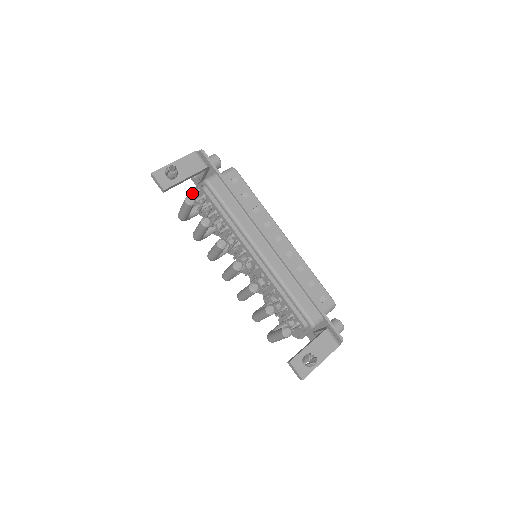
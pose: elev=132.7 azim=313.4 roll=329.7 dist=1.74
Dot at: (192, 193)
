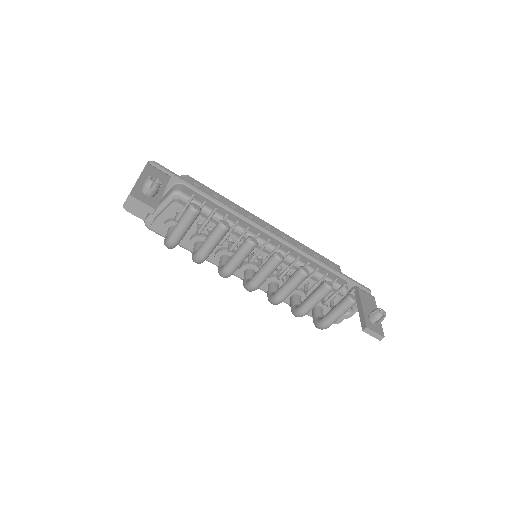
Dot at: (148, 222)
